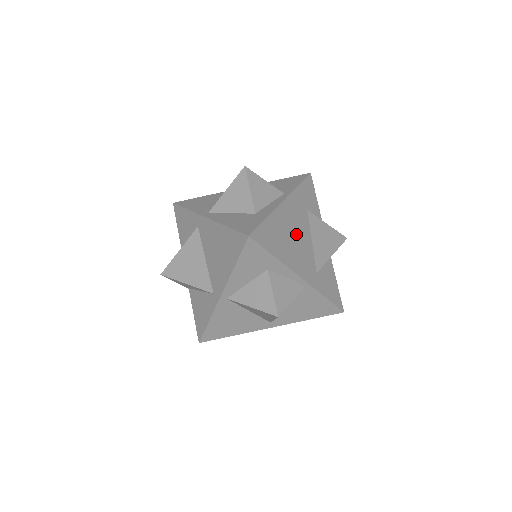
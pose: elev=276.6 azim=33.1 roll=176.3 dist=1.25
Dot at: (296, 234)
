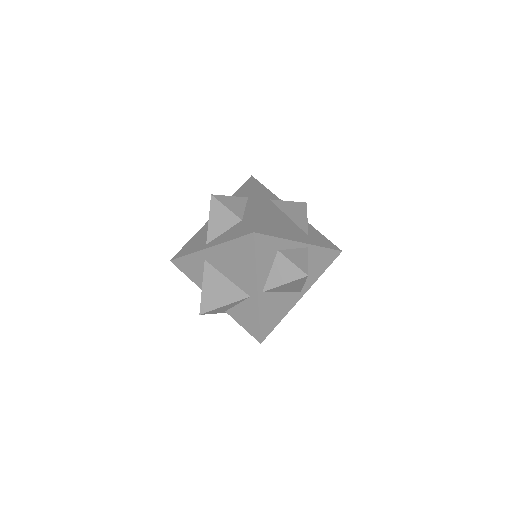
Dot at: (277, 217)
